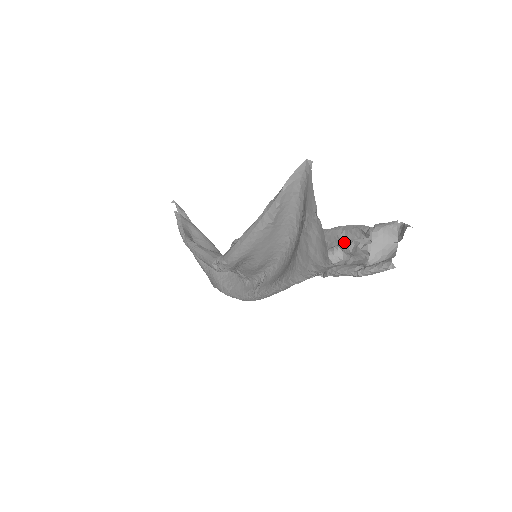
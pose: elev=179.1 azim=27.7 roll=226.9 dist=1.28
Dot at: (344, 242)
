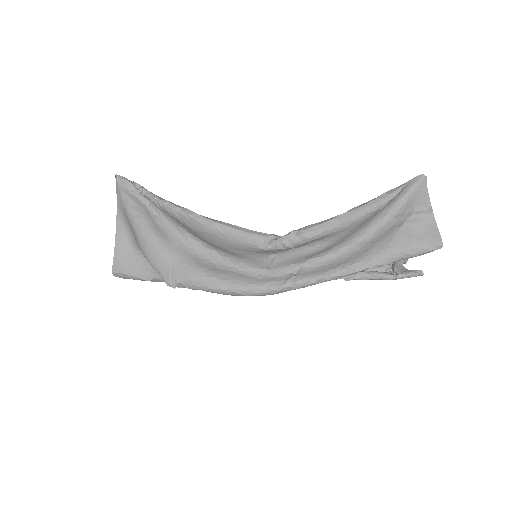
Dot at: occluded
